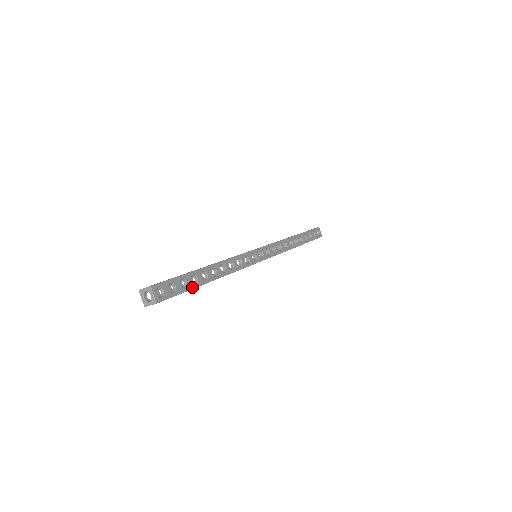
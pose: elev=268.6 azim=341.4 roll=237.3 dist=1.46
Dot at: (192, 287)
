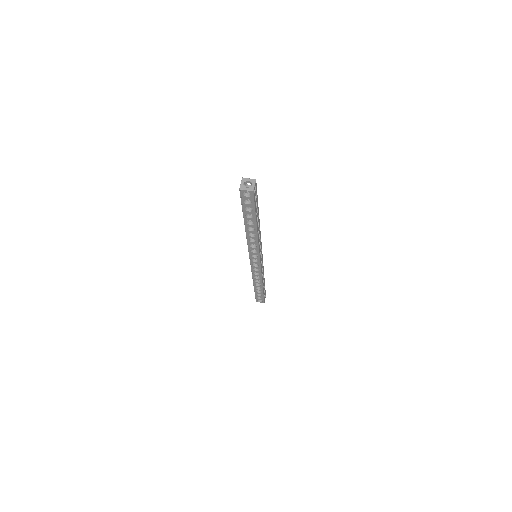
Dot at: occluded
